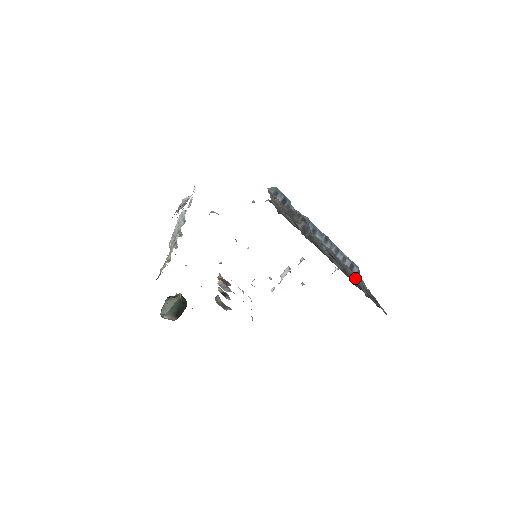
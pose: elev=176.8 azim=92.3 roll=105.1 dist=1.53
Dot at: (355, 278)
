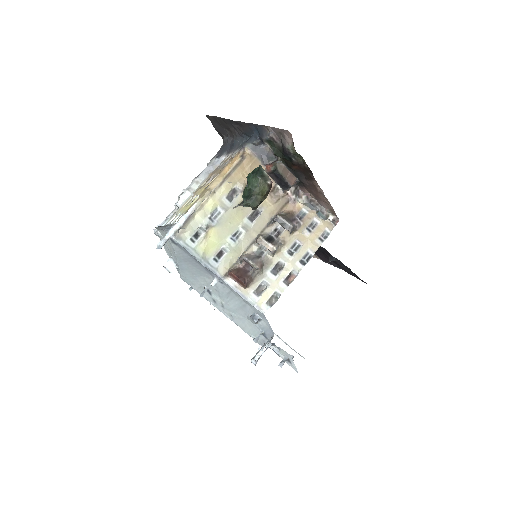
Dot at: occluded
